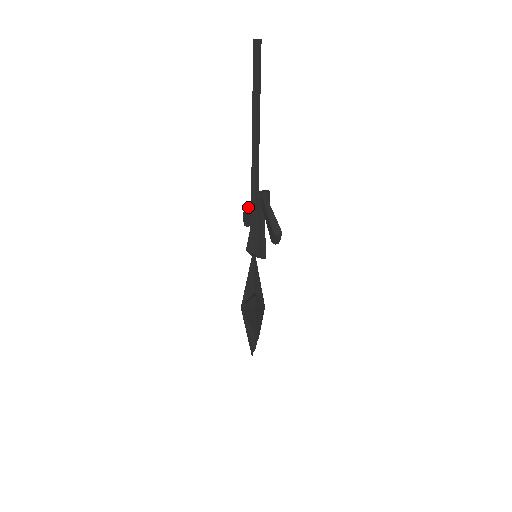
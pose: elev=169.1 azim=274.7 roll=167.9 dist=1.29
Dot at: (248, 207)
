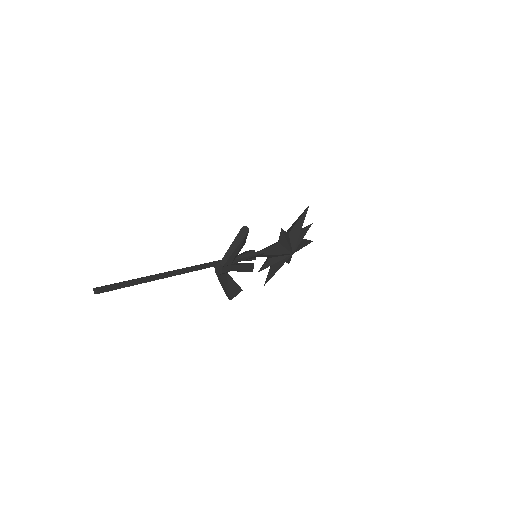
Dot at: (235, 239)
